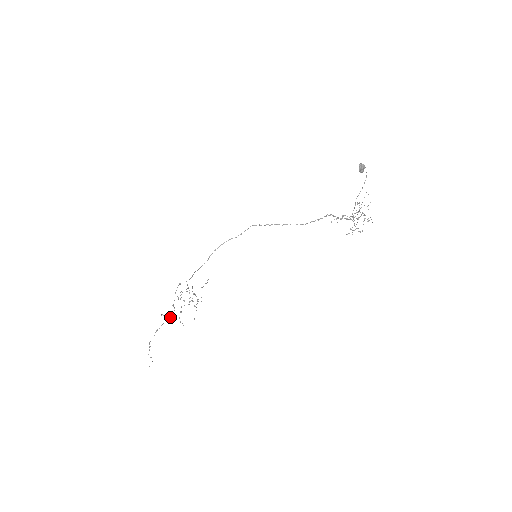
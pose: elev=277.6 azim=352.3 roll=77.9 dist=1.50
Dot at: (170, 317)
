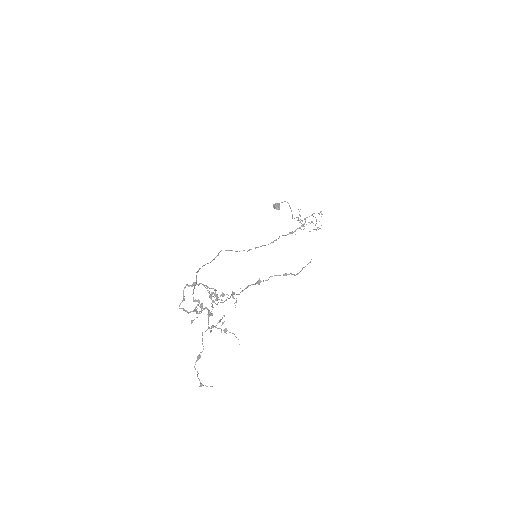
Dot at: (223, 302)
